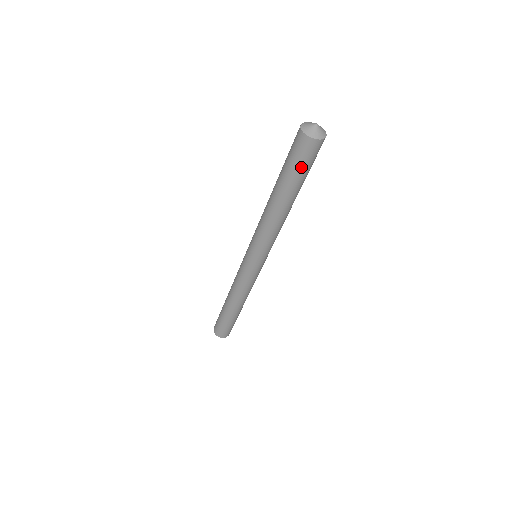
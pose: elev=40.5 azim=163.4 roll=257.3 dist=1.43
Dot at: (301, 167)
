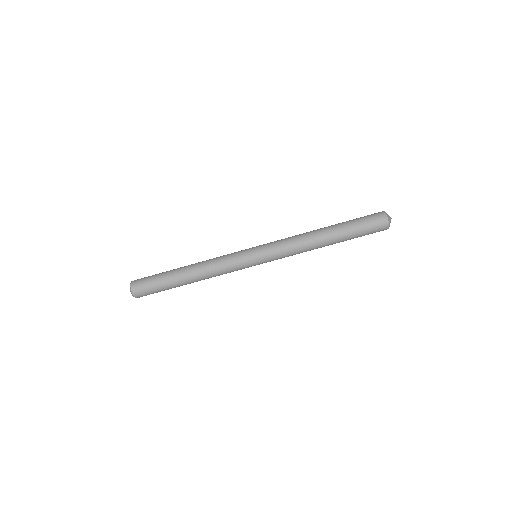
Dot at: occluded
